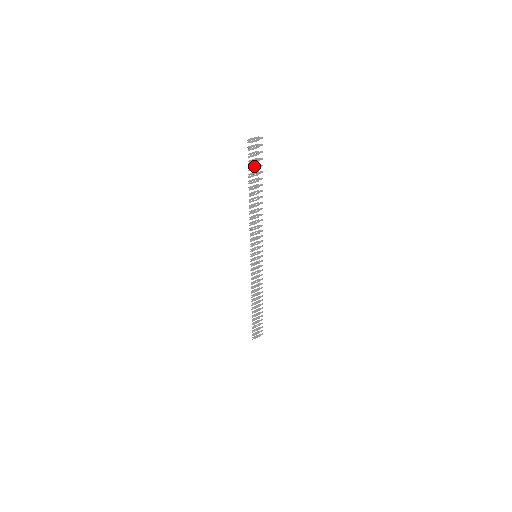
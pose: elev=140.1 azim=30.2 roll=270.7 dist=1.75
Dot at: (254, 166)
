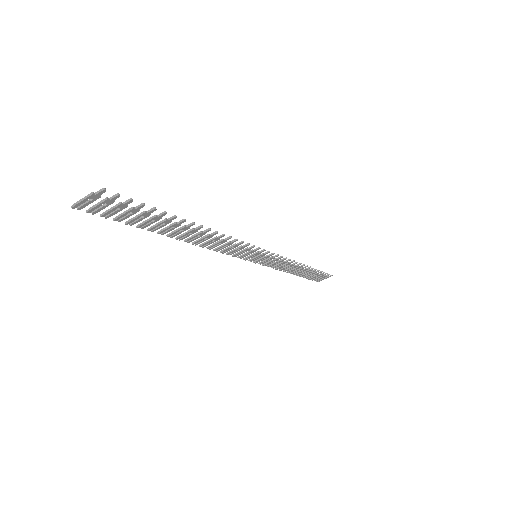
Dot at: (136, 217)
